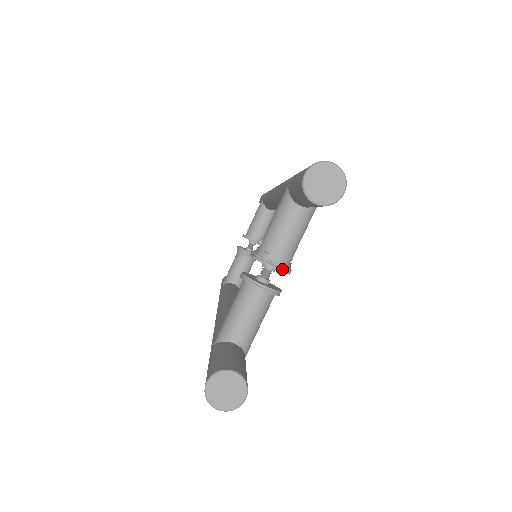
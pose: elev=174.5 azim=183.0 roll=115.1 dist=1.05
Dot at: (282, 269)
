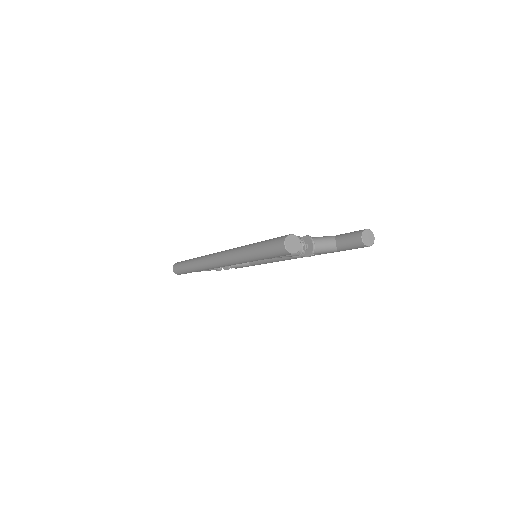
Dot at: (313, 250)
